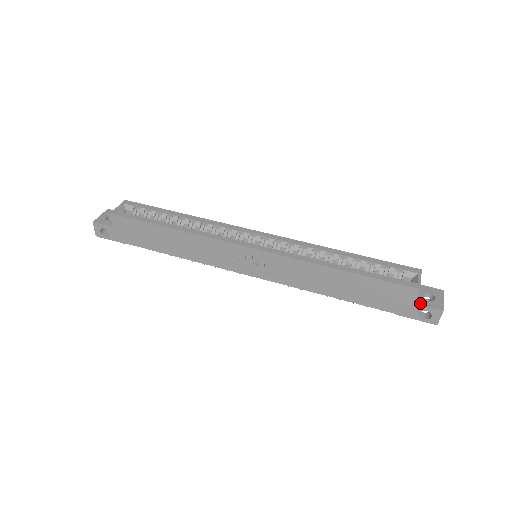
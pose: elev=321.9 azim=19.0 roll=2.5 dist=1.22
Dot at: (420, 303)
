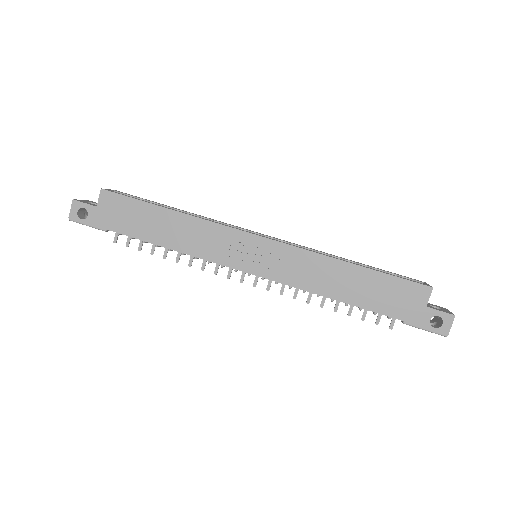
Dot at: (431, 307)
